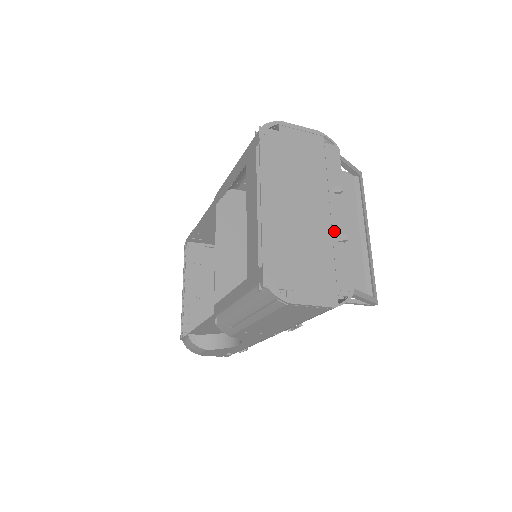
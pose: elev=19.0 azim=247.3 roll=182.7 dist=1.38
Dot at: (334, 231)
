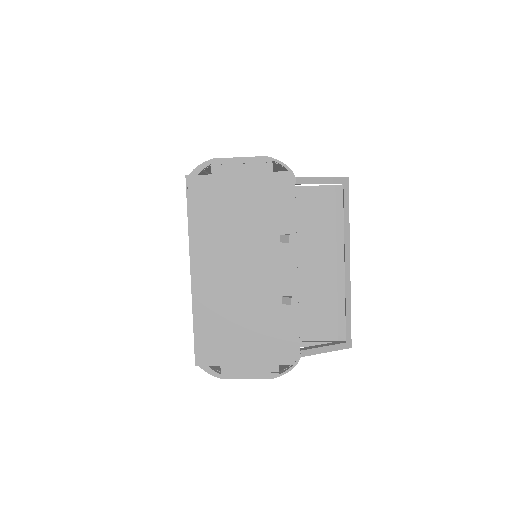
Dot at: (279, 292)
